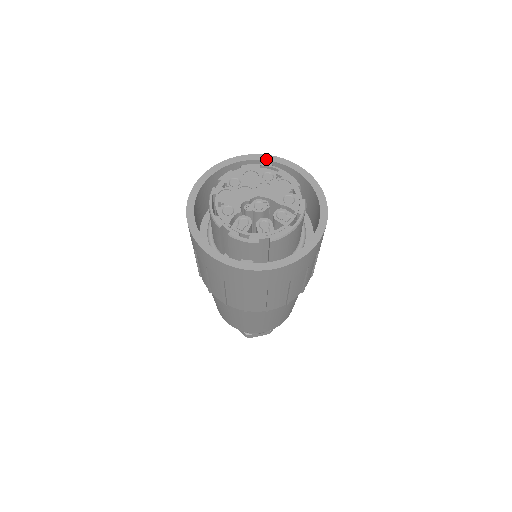
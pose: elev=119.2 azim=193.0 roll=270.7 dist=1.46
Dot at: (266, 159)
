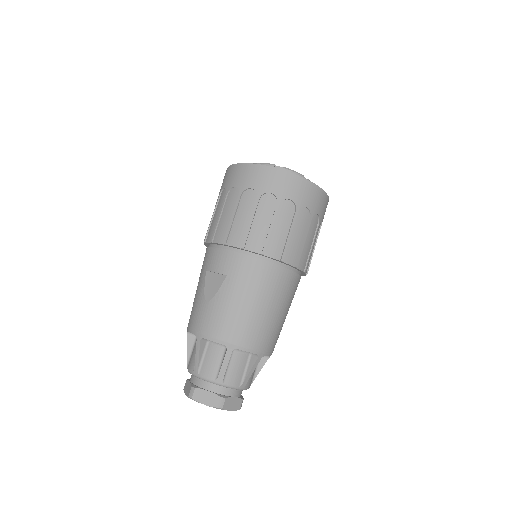
Dot at: occluded
